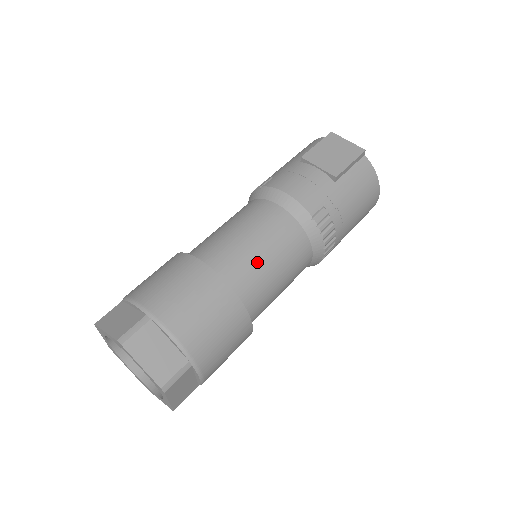
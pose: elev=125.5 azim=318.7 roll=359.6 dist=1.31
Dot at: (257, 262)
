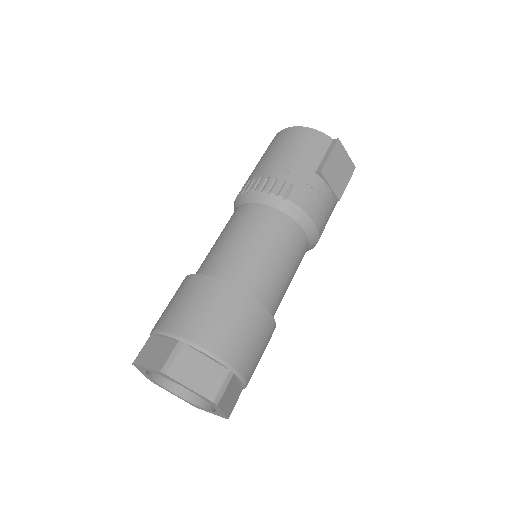
Dot at: (285, 290)
